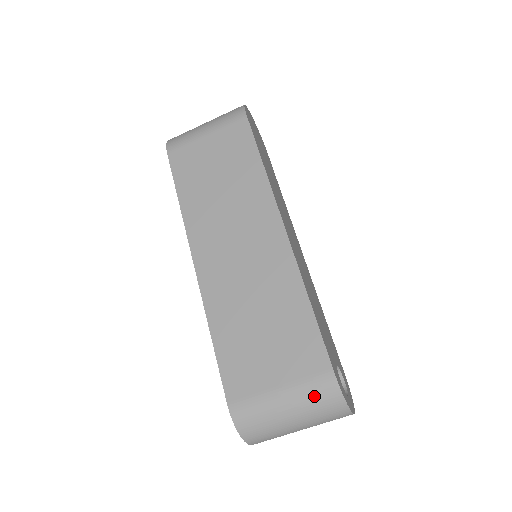
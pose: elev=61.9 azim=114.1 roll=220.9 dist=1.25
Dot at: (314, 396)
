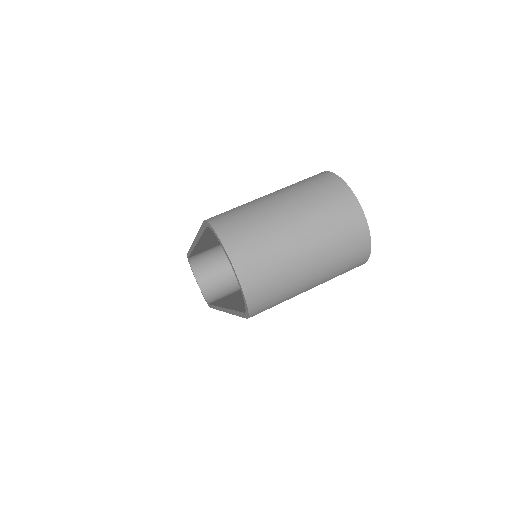
Dot at: (303, 183)
